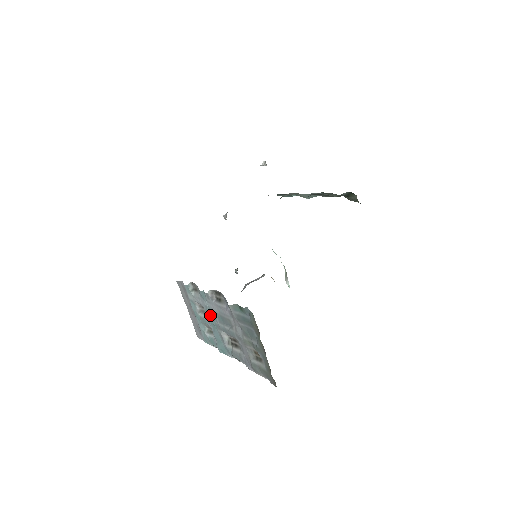
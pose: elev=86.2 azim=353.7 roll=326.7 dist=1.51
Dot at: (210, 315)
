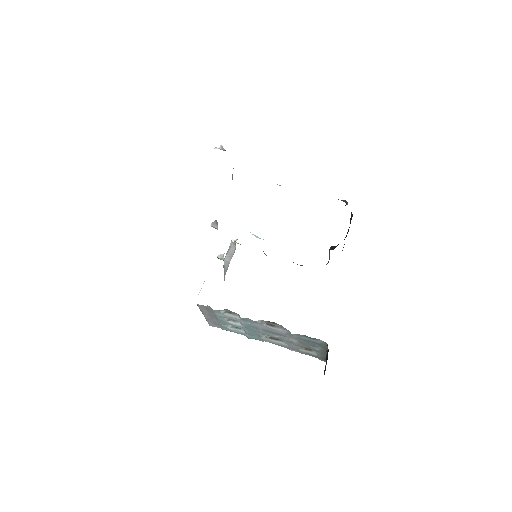
Dot at: (250, 327)
